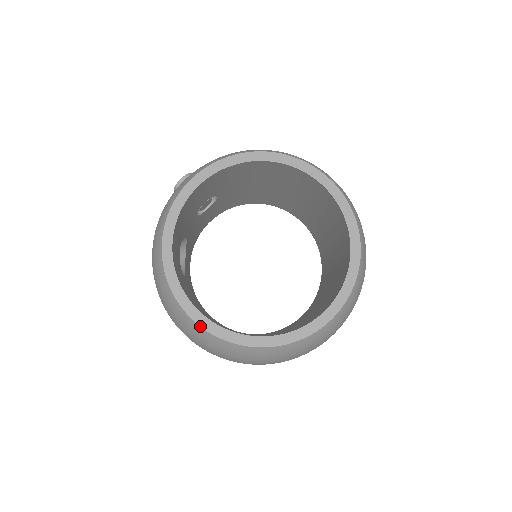
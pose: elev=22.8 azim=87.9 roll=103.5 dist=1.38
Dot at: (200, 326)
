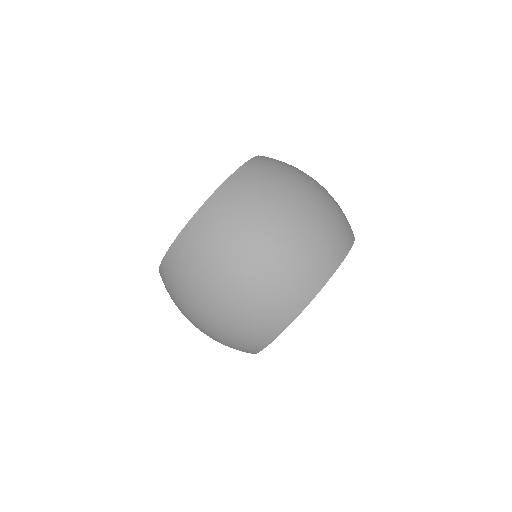
Dot at: (160, 265)
